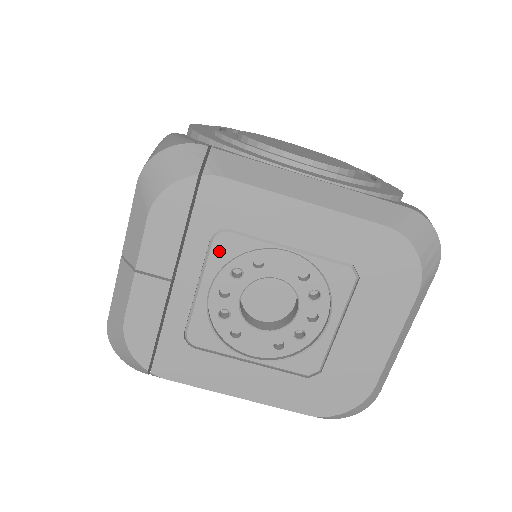
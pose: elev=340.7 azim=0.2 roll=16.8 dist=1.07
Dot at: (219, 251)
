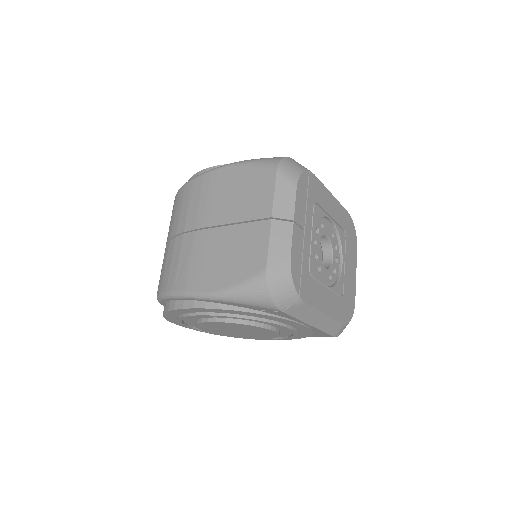
Dot at: (316, 215)
